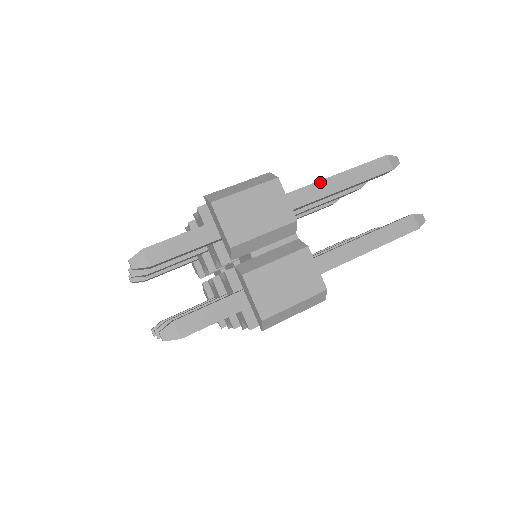
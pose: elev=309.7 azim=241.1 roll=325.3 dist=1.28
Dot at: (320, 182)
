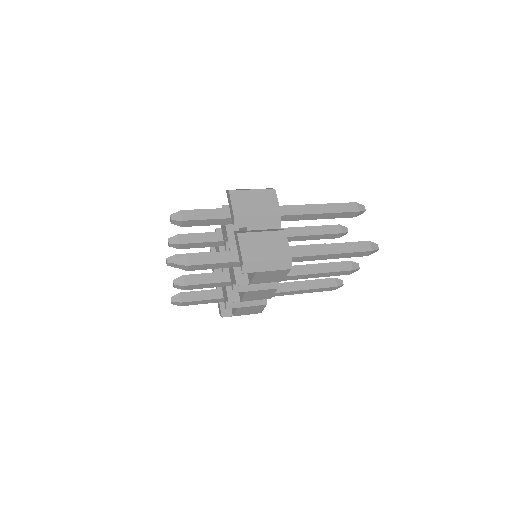
Dot at: (305, 205)
